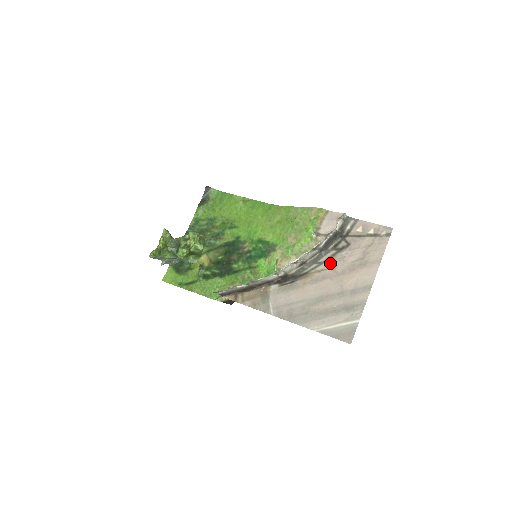
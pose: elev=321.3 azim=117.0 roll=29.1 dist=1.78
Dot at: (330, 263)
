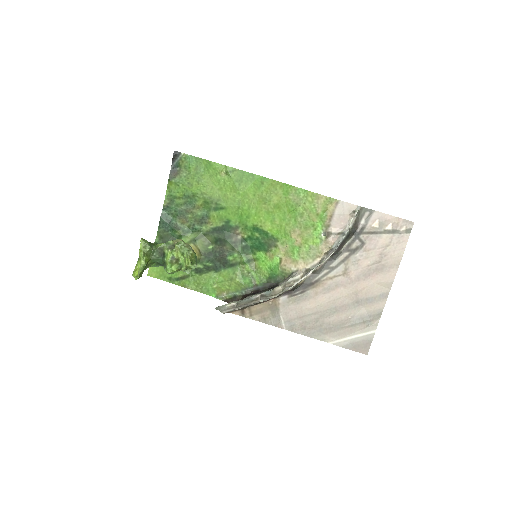
Dot at: (343, 268)
